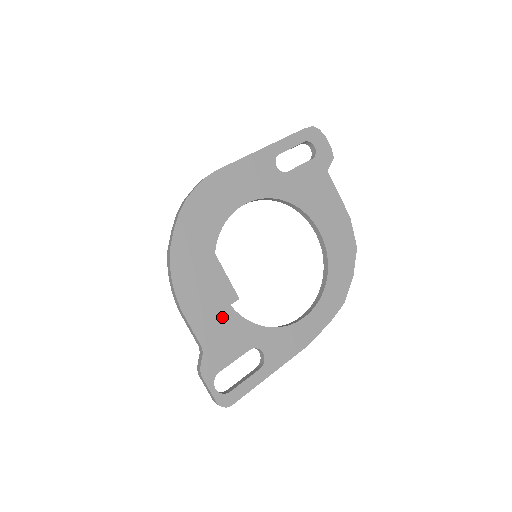
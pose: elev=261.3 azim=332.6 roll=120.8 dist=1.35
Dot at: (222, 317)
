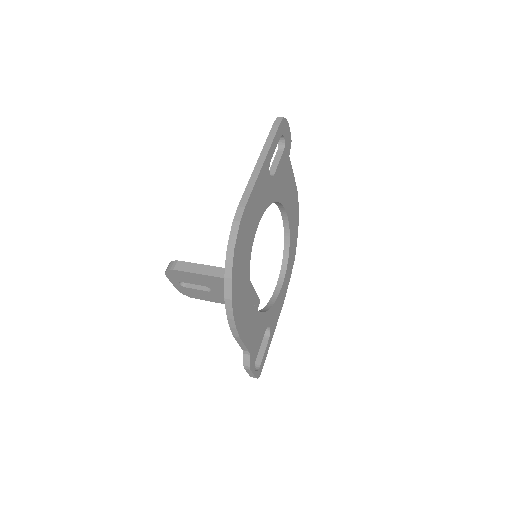
Dot at: (255, 322)
